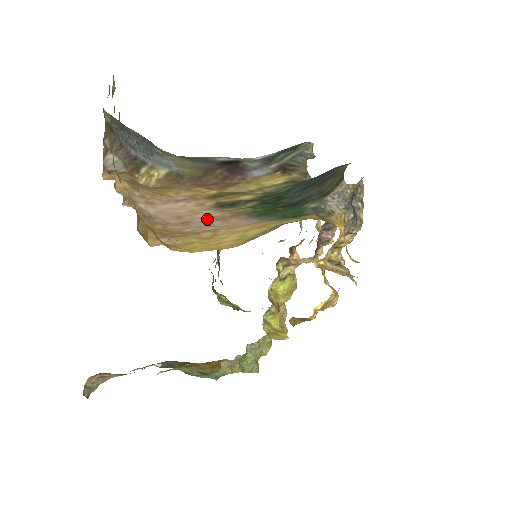
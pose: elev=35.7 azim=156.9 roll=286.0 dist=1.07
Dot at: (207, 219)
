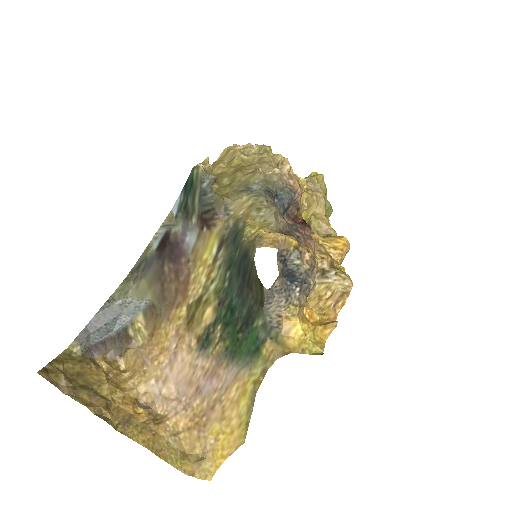
Dot at: (206, 378)
